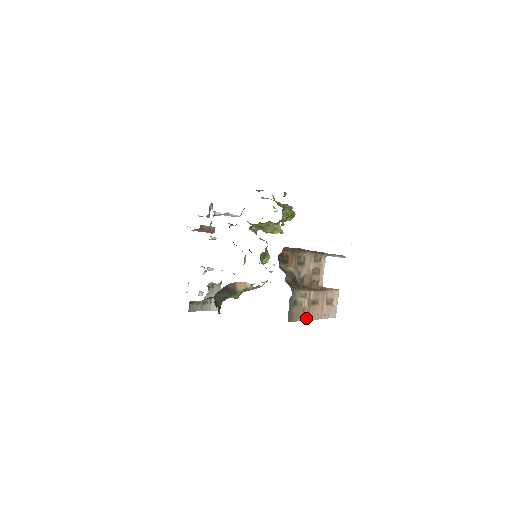
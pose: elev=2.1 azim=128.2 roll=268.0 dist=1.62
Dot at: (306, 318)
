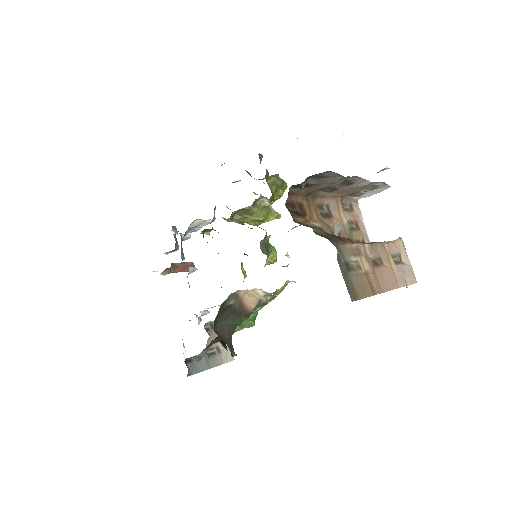
Dot at: (377, 289)
